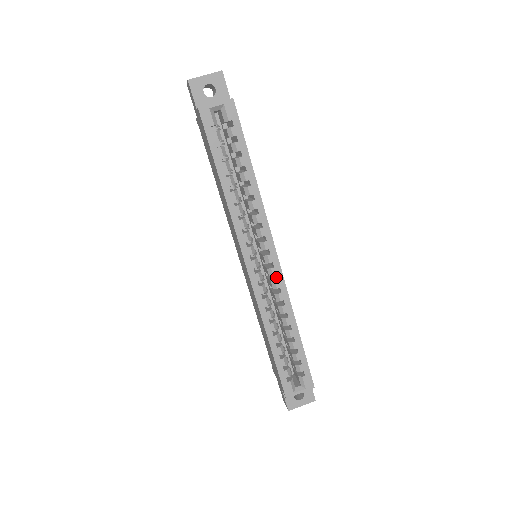
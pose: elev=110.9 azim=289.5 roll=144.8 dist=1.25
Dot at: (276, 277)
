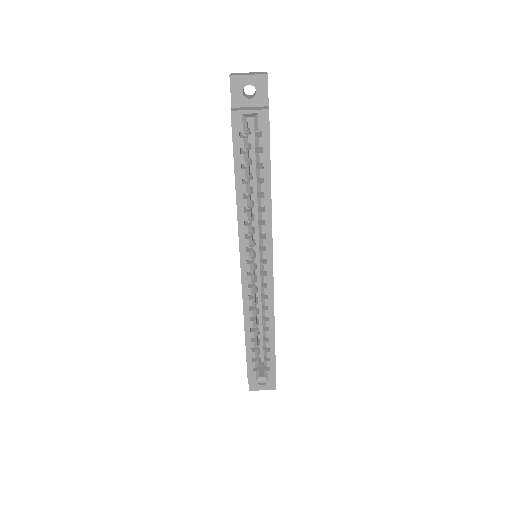
Dot at: (267, 284)
